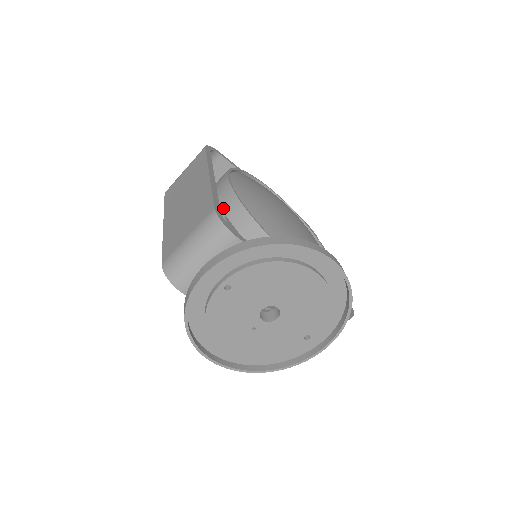
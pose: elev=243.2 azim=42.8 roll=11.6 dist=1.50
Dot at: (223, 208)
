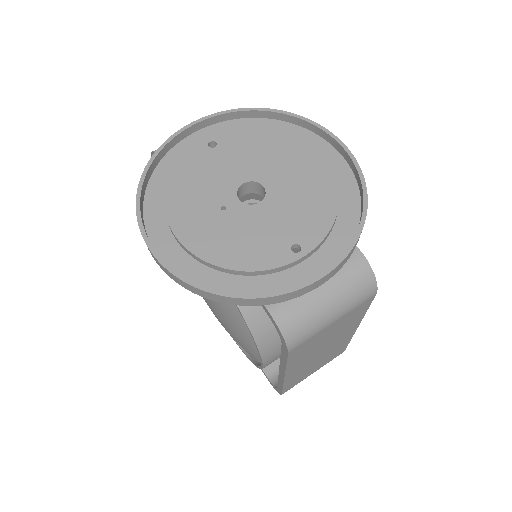
Dot at: occluded
